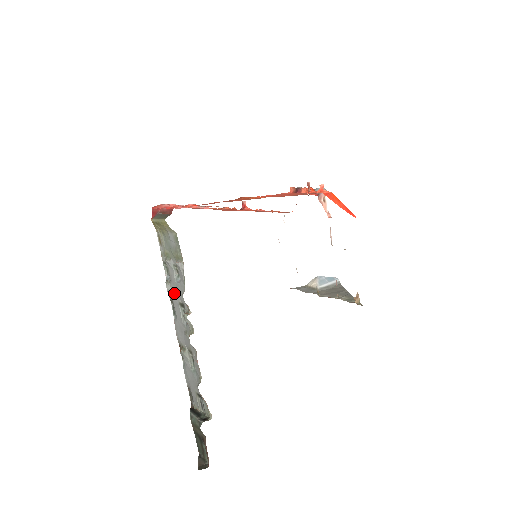
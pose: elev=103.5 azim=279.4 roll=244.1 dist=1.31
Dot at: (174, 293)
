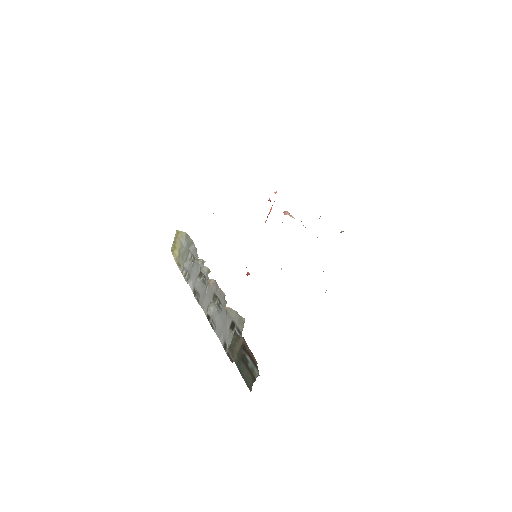
Dot at: (194, 278)
